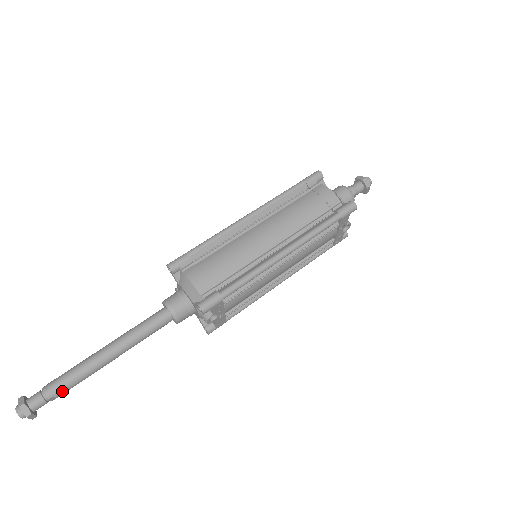
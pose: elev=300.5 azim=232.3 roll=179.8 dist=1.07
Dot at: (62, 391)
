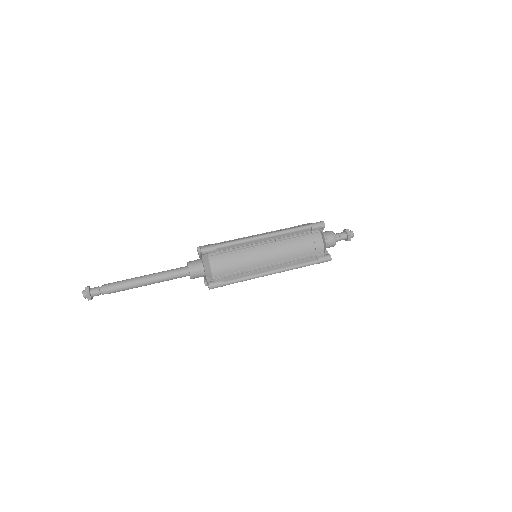
Dot at: occluded
